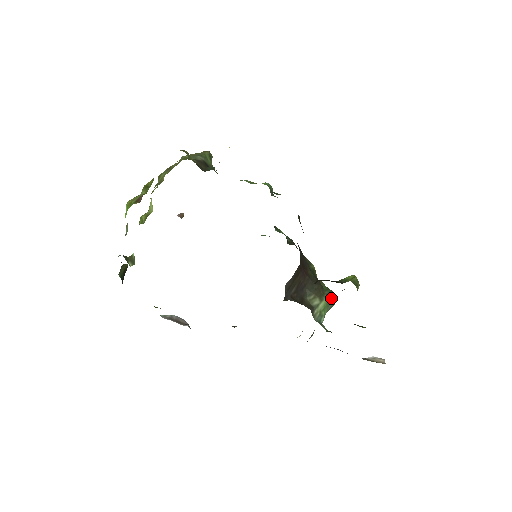
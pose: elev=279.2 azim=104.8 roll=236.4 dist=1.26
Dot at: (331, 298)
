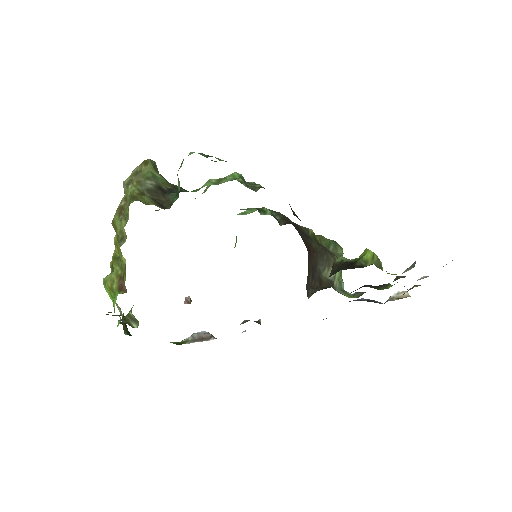
Dot at: (338, 253)
